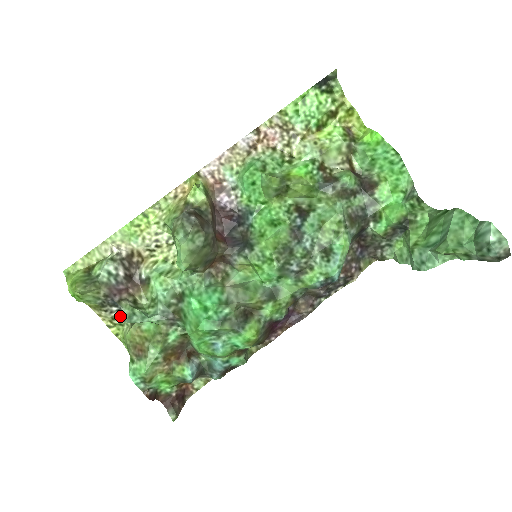
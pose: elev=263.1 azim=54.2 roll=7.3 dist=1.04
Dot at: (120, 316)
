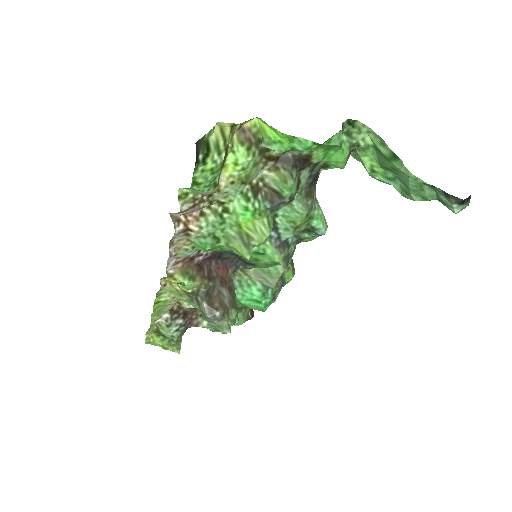
Dot at: occluded
